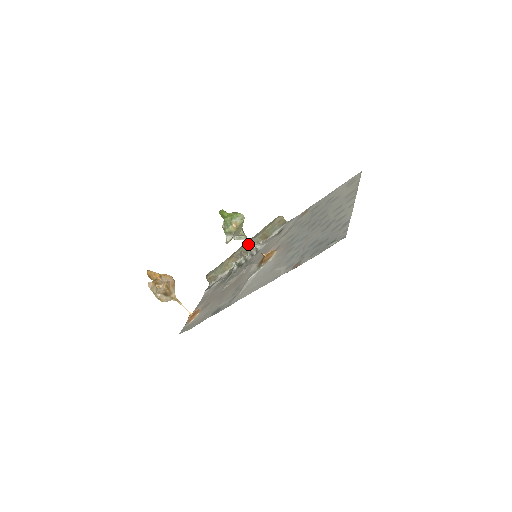
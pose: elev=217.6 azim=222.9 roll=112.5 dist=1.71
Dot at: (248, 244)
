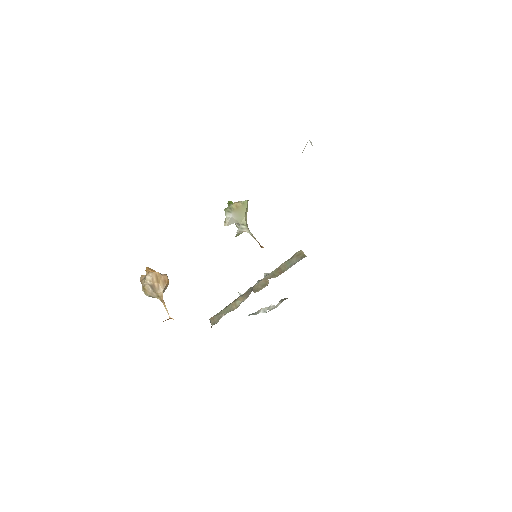
Dot at: (261, 279)
